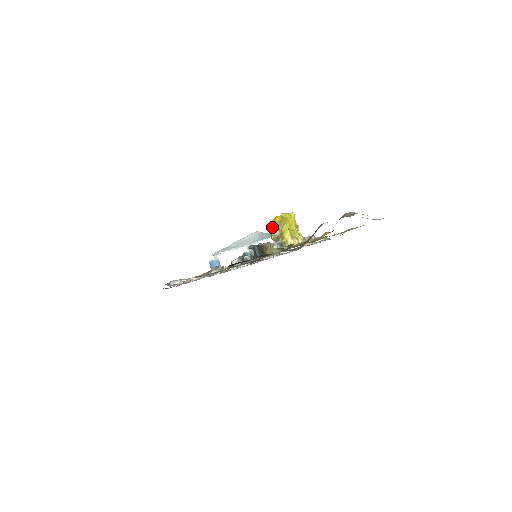
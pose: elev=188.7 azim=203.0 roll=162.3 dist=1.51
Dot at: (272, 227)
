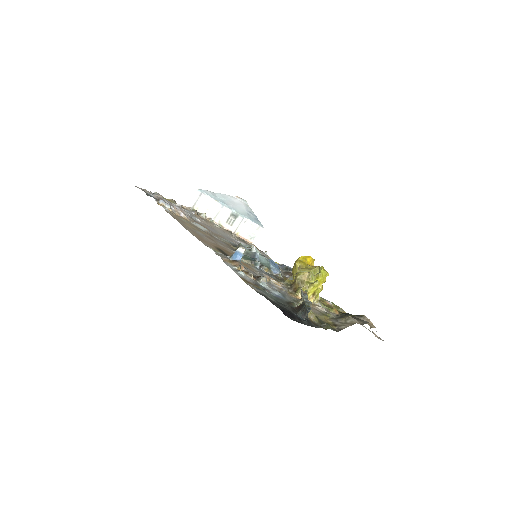
Dot at: (301, 263)
